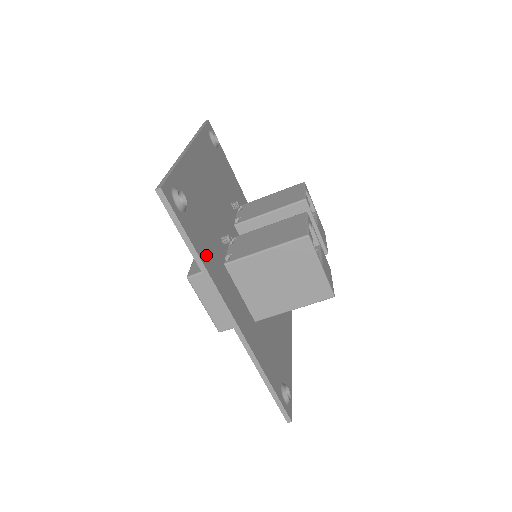
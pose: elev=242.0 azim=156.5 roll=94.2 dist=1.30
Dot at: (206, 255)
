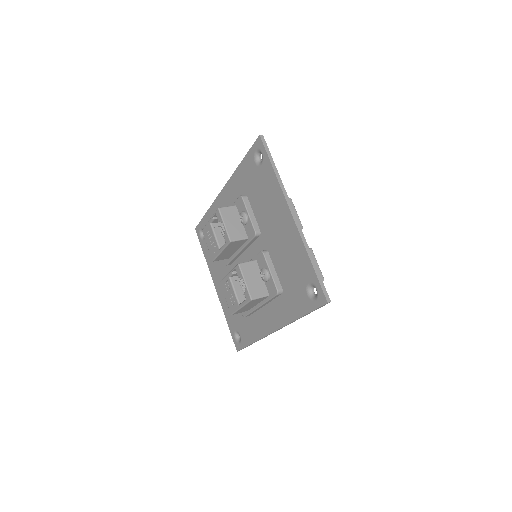
Dot at: occluded
